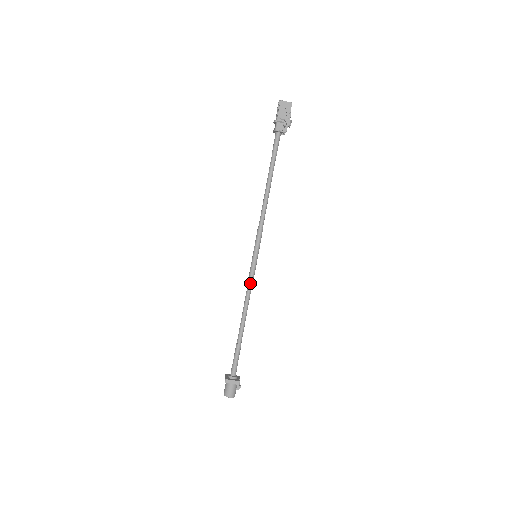
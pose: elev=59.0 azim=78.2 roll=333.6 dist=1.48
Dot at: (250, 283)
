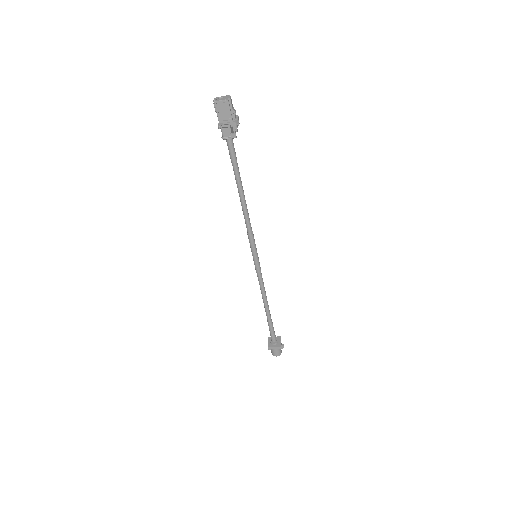
Dot at: (259, 279)
